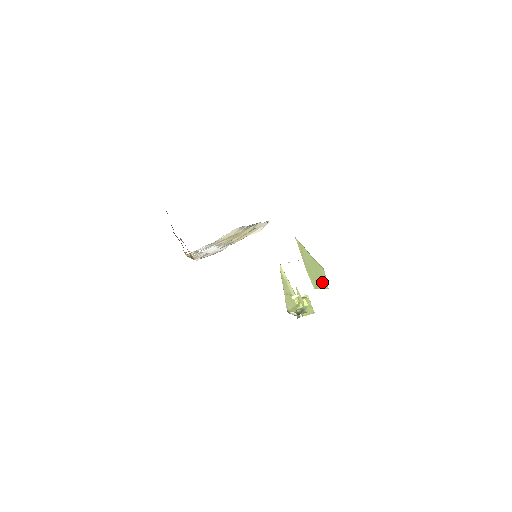
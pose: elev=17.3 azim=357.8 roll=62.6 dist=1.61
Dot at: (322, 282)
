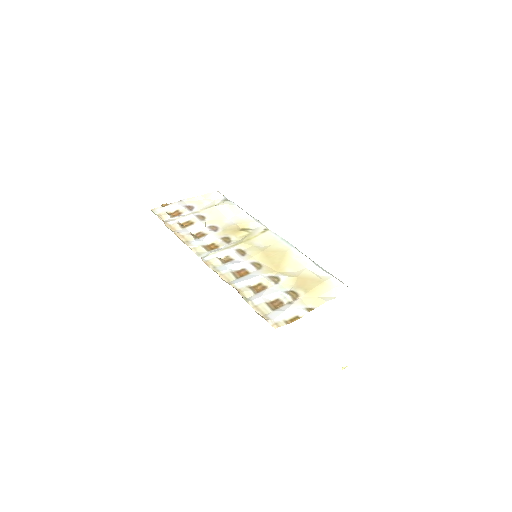
Dot at: occluded
